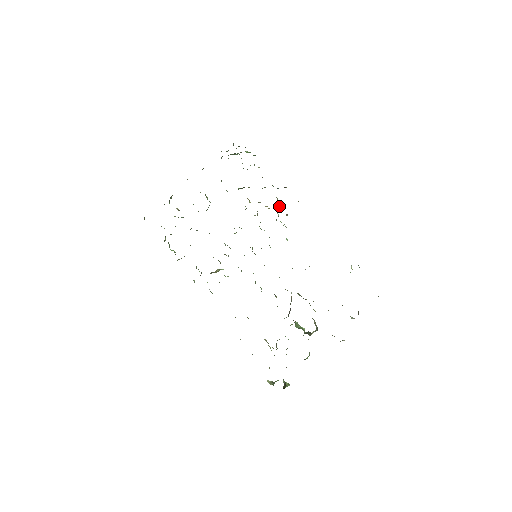
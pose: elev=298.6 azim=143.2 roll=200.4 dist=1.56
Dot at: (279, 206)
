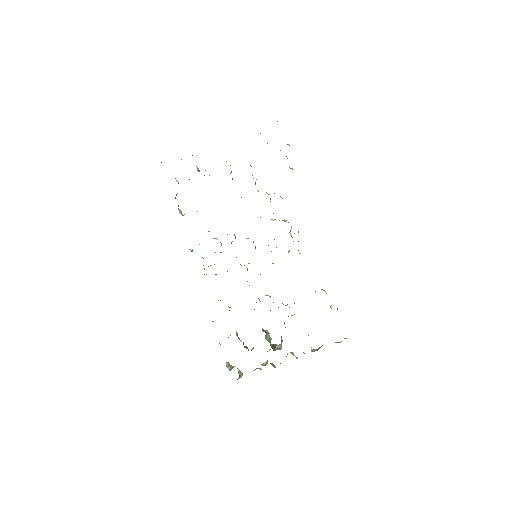
Dot at: occluded
